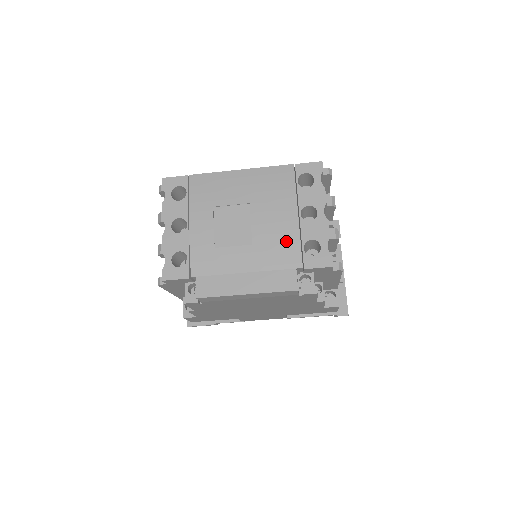
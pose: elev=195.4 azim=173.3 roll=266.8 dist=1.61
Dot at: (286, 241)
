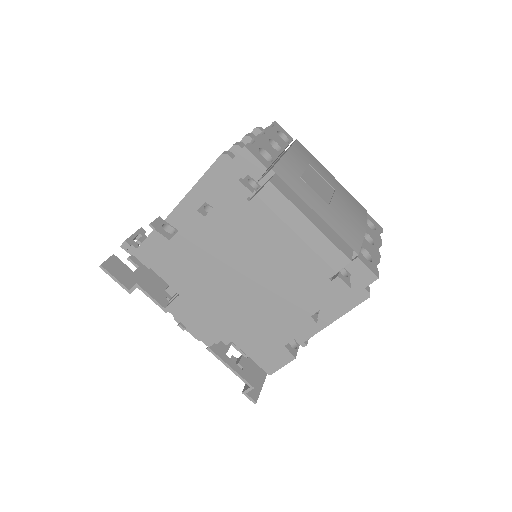
Dot at: (353, 230)
